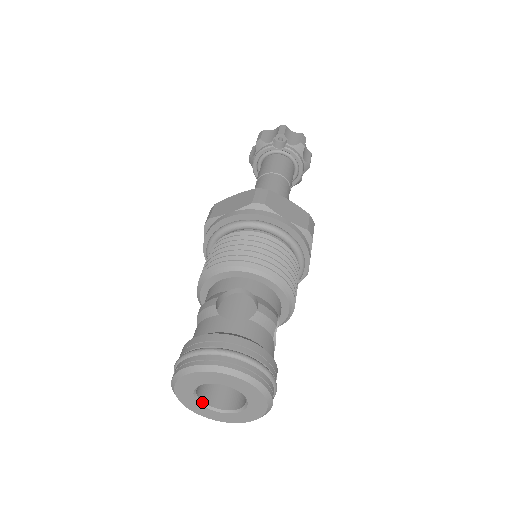
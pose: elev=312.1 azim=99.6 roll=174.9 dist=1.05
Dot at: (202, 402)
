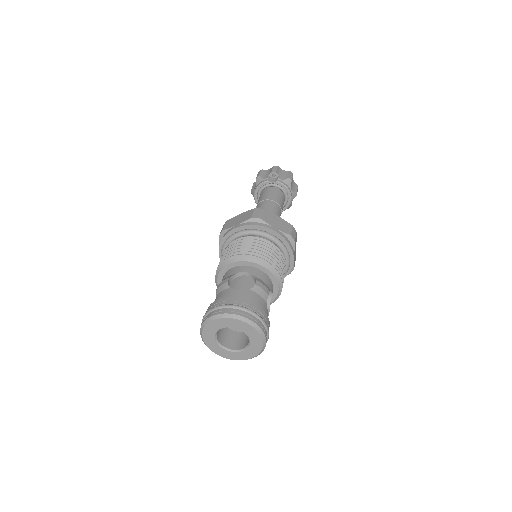
Dot at: (220, 344)
